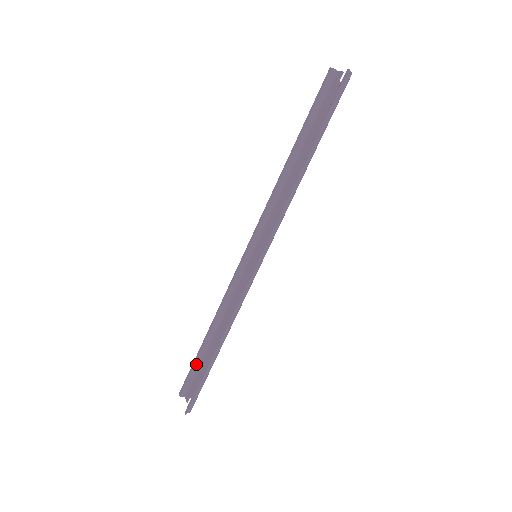
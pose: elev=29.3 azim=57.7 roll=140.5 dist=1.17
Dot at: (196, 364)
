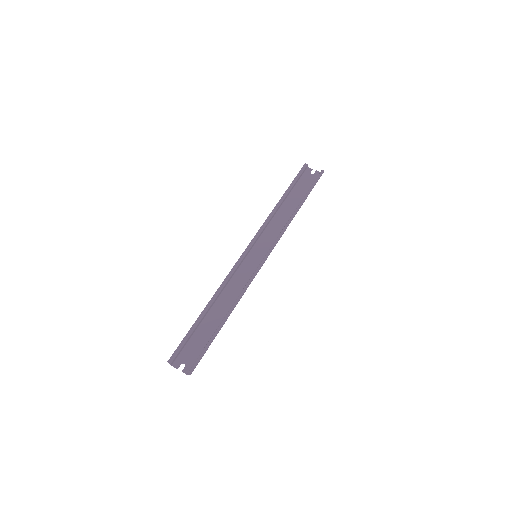
Dot at: (191, 334)
